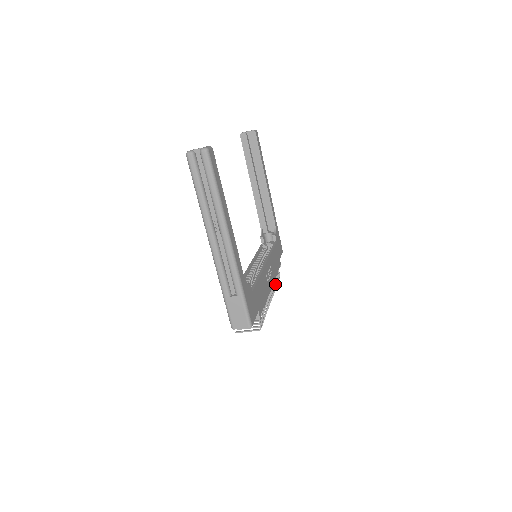
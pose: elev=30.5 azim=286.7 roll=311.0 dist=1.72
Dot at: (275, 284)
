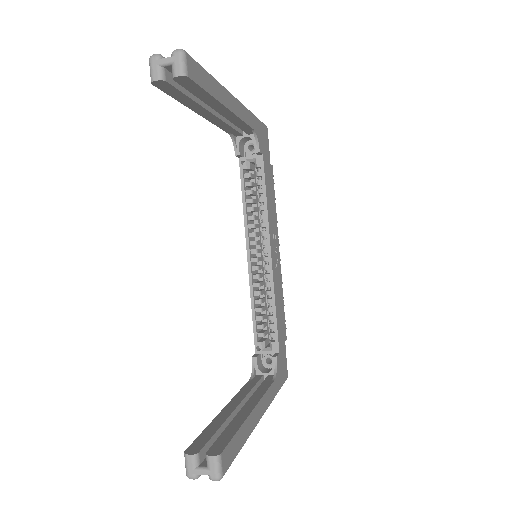
Dot at: occluded
